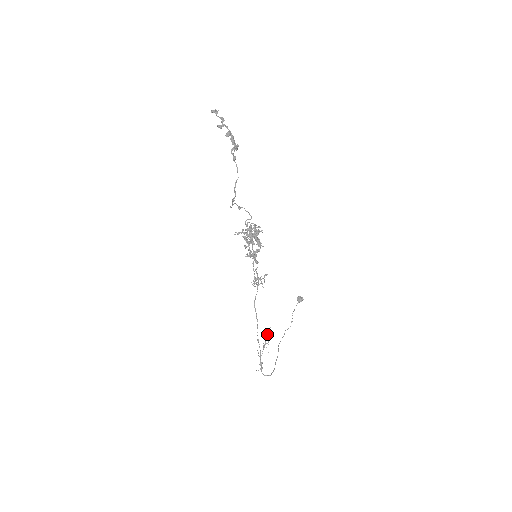
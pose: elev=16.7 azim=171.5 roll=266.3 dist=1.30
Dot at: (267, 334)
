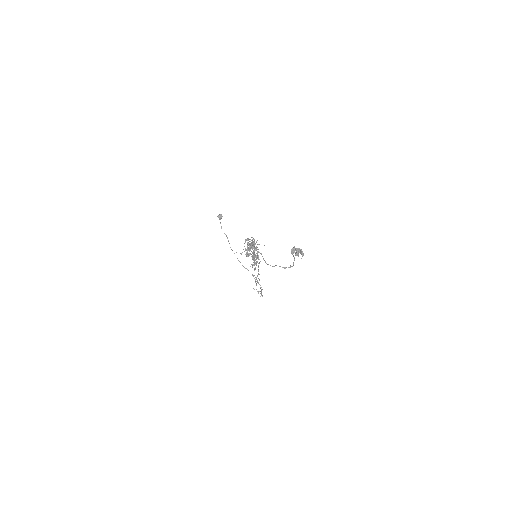
Dot at: occluded
